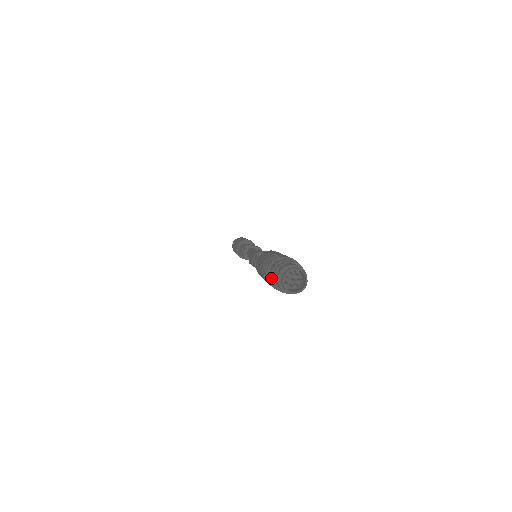
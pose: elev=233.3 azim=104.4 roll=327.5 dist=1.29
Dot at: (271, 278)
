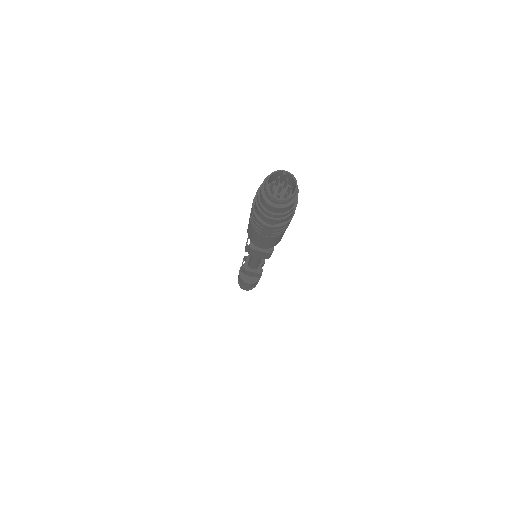
Dot at: (255, 200)
